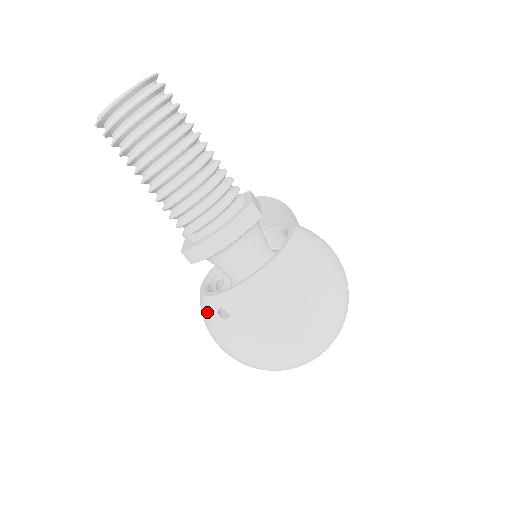
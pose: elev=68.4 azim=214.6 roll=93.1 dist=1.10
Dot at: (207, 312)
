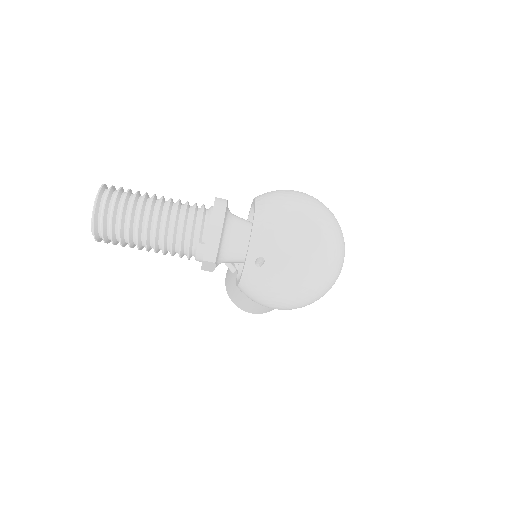
Dot at: (252, 280)
